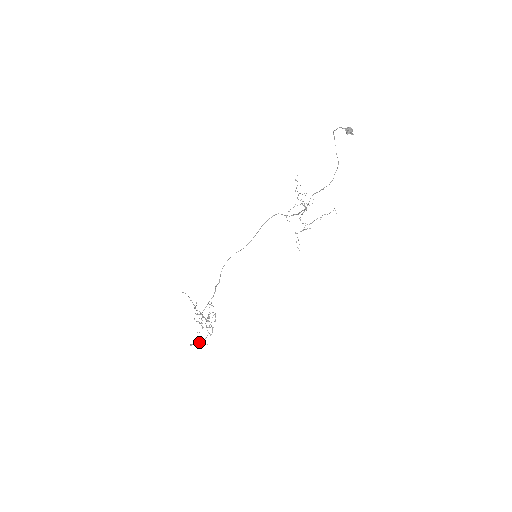
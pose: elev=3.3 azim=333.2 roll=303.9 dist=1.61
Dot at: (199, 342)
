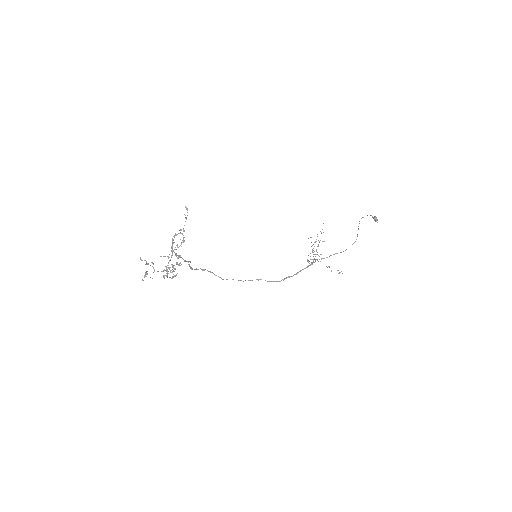
Dot at: (153, 263)
